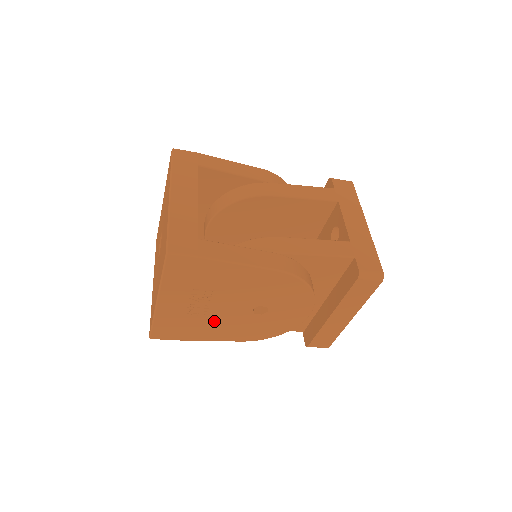
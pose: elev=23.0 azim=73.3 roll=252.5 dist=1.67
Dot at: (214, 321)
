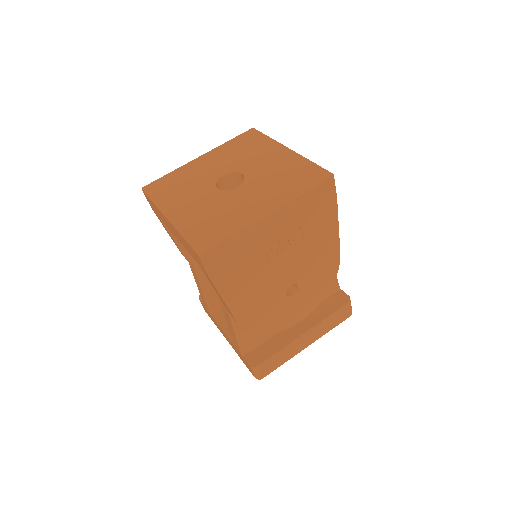
Dot at: (260, 276)
